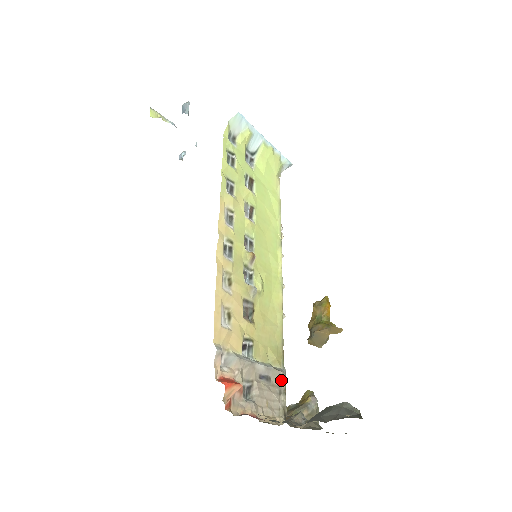
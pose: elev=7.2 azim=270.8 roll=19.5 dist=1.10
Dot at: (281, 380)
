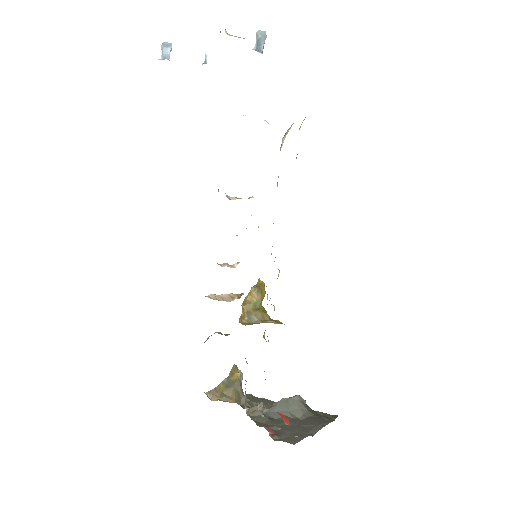
Dot at: occluded
